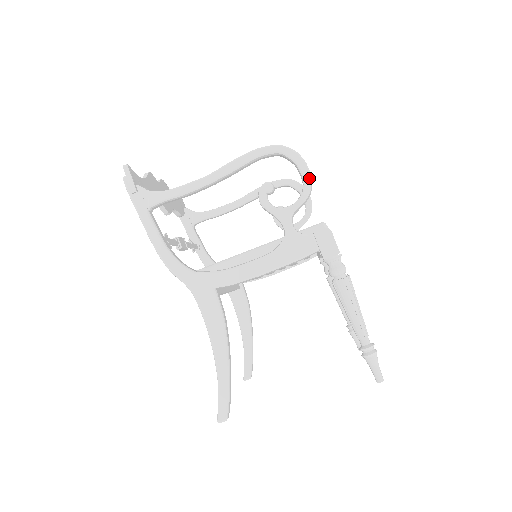
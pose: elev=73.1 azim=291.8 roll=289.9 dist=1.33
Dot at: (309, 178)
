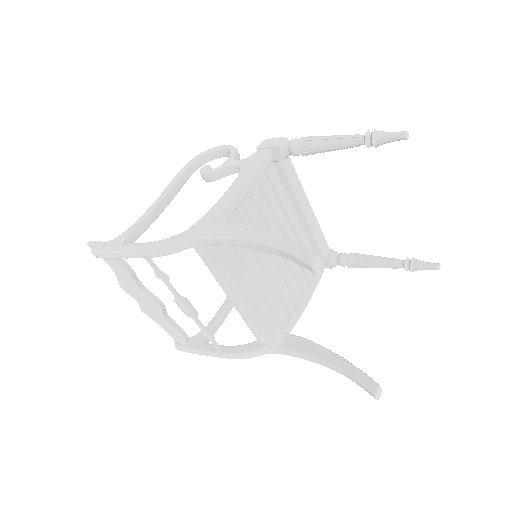
Dot at: (228, 146)
